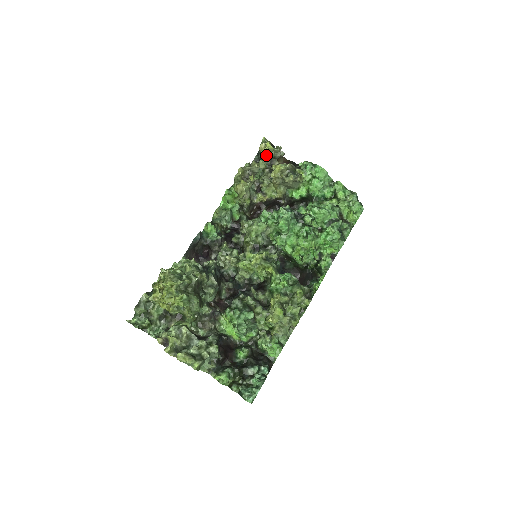
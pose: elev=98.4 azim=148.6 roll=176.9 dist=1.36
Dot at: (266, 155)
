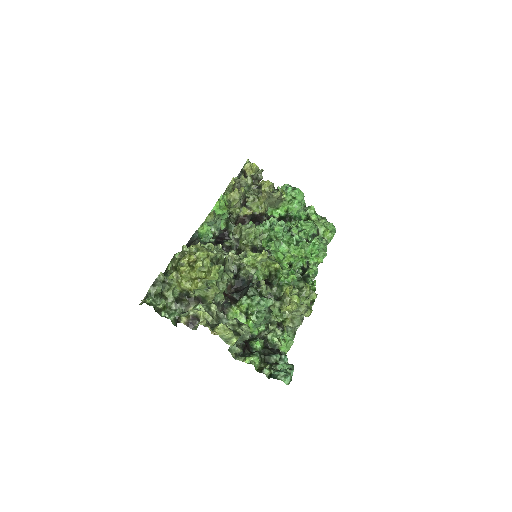
Dot at: (251, 174)
